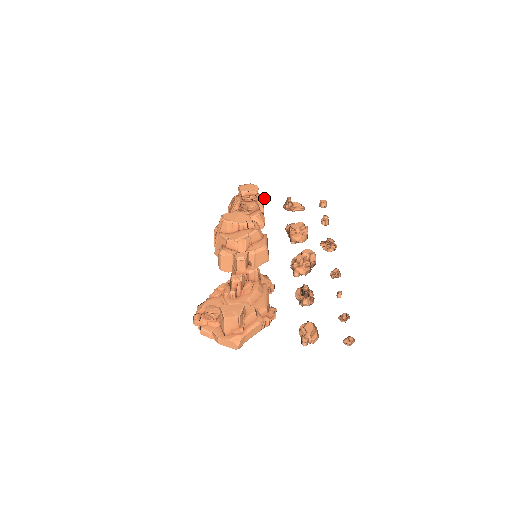
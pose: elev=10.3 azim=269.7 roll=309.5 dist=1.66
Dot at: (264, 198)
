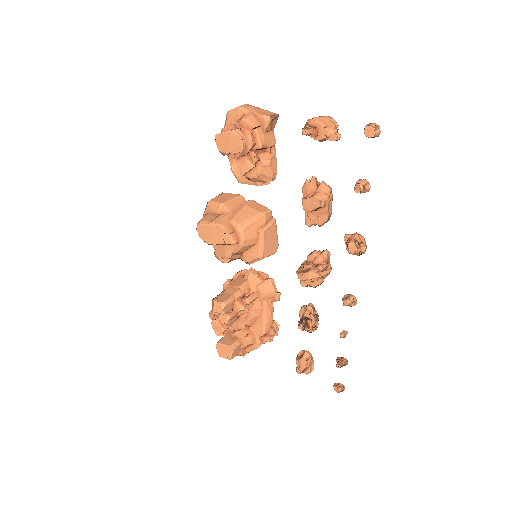
Dot at: (268, 123)
